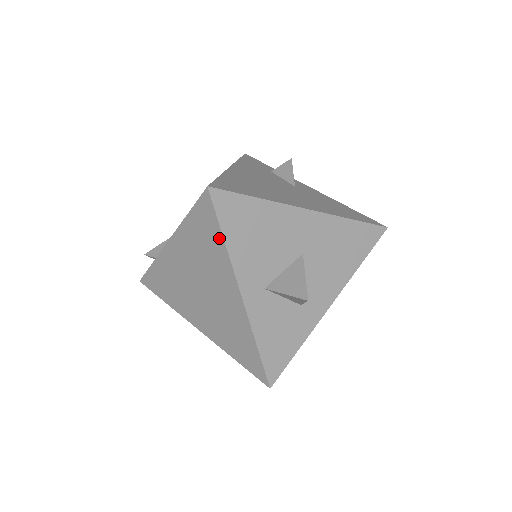
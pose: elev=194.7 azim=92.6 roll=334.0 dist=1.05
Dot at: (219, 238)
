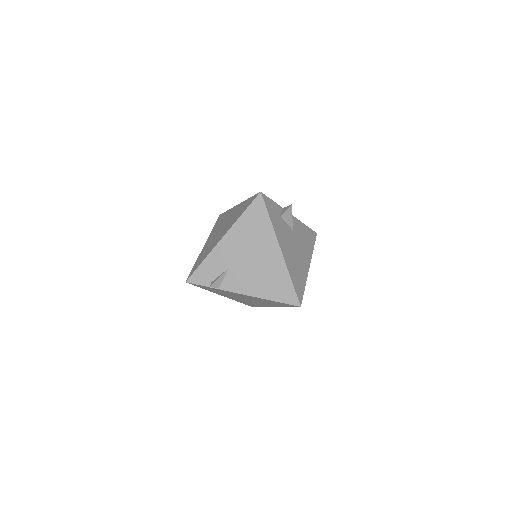
Dot at: (285, 306)
